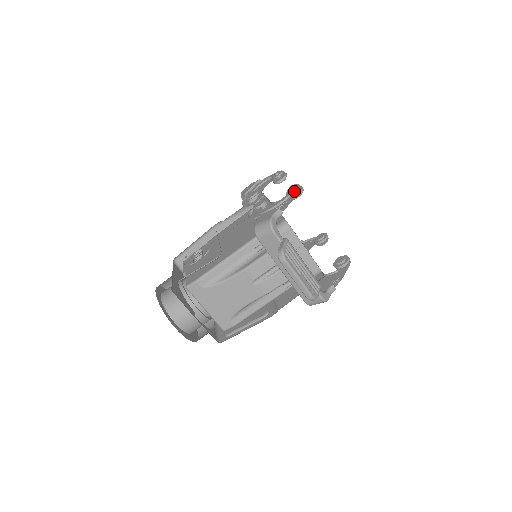
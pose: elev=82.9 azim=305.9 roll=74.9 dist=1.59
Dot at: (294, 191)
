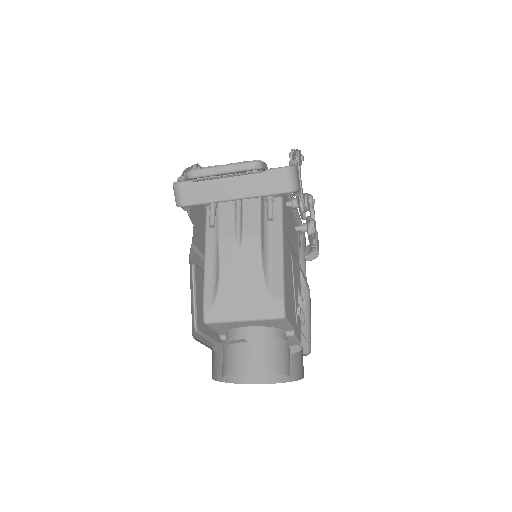
Dot at: (188, 169)
